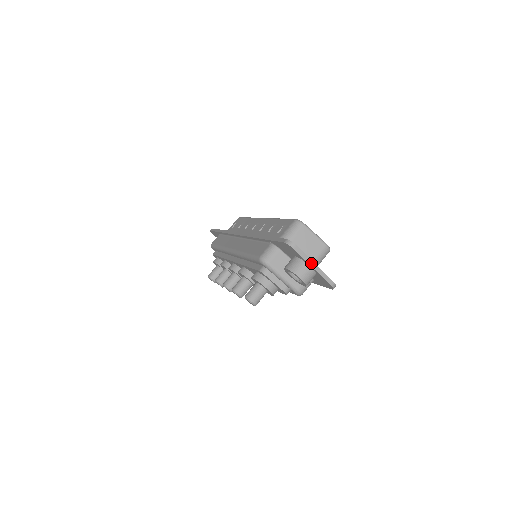
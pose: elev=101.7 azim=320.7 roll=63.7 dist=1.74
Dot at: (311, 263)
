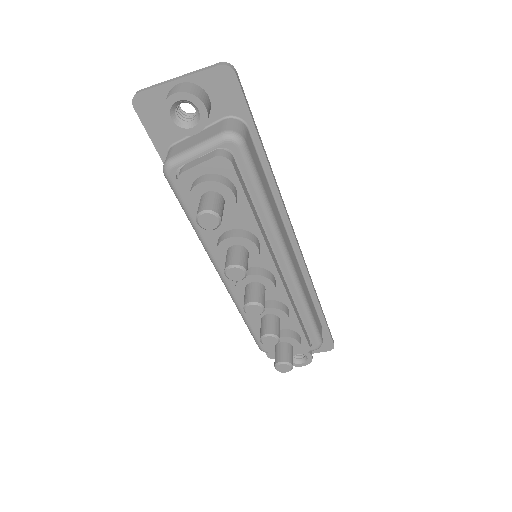
Dot at: (172, 80)
